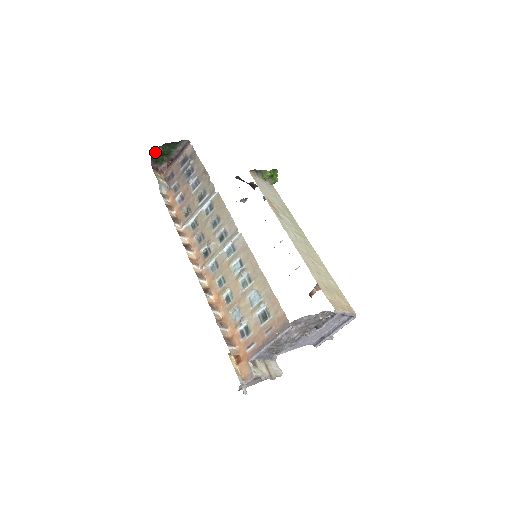
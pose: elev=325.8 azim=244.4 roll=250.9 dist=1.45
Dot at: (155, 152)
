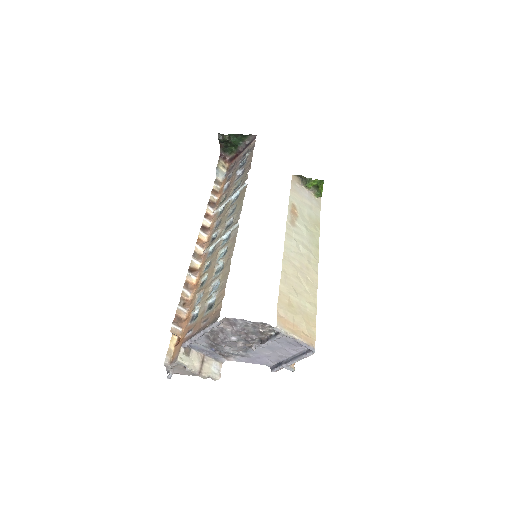
Dot at: (221, 139)
